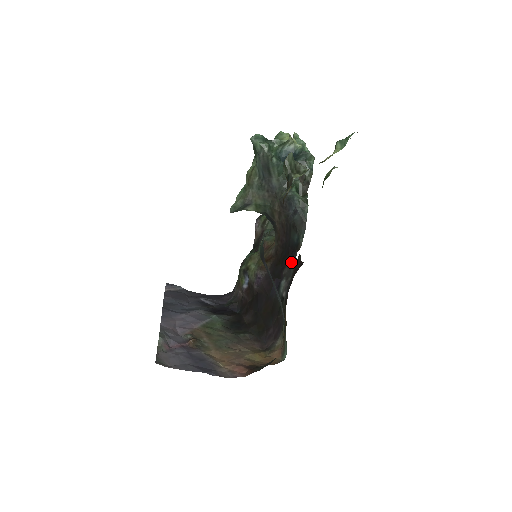
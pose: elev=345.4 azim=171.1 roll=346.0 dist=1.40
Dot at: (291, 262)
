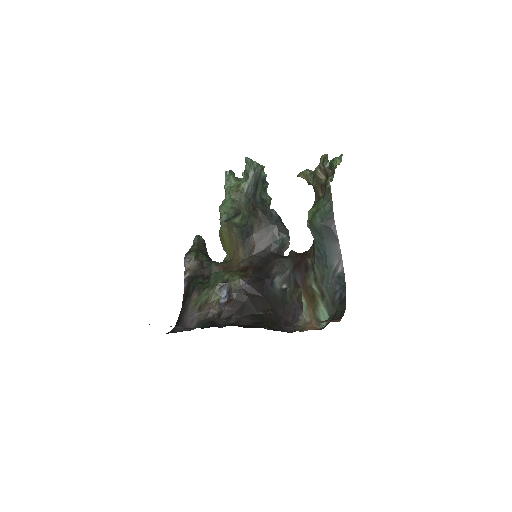
Dot at: (281, 260)
